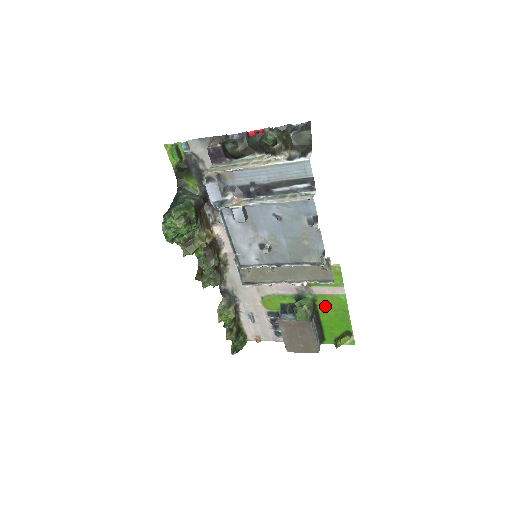
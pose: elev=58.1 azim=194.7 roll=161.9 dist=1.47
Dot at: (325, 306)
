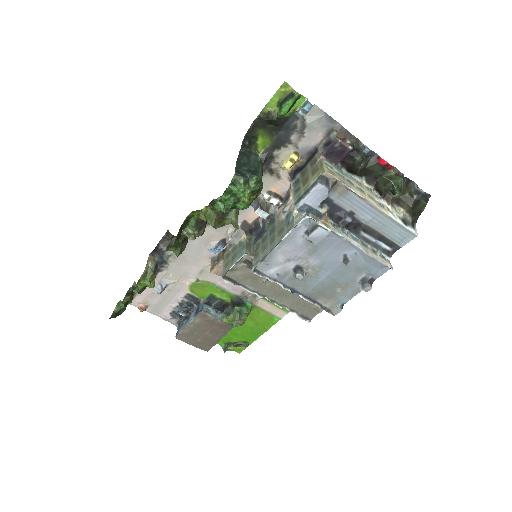
Dot at: (252, 317)
